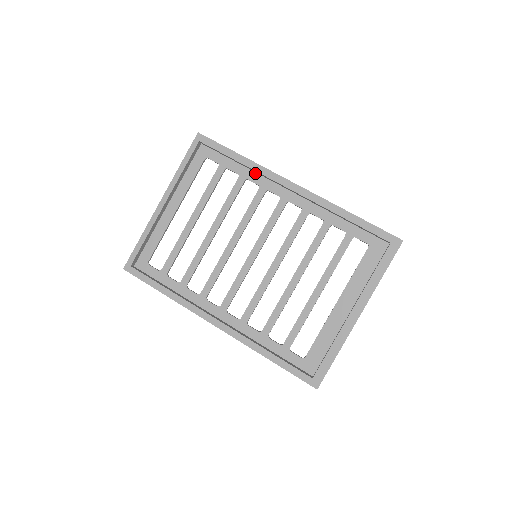
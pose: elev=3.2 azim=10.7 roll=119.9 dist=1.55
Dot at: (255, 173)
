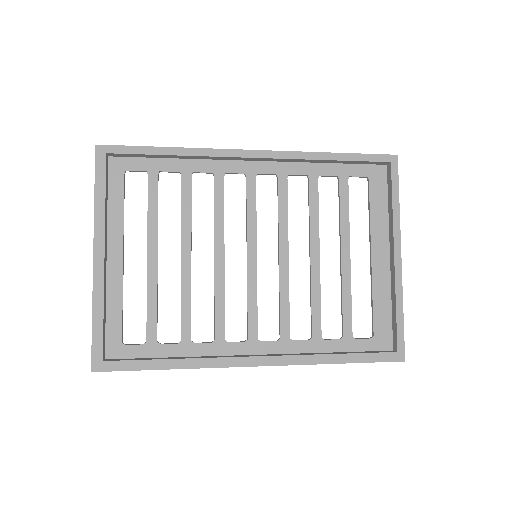
Dot at: (199, 160)
